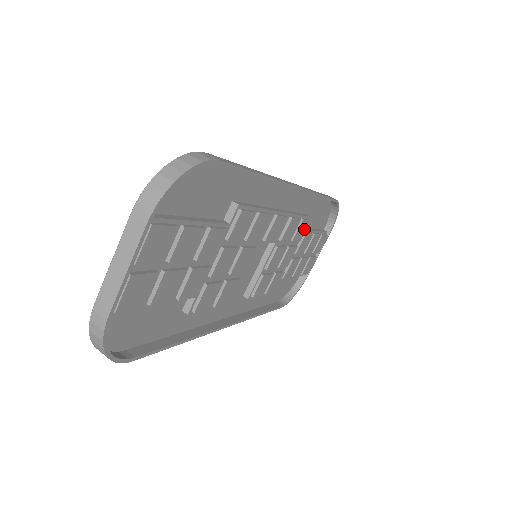
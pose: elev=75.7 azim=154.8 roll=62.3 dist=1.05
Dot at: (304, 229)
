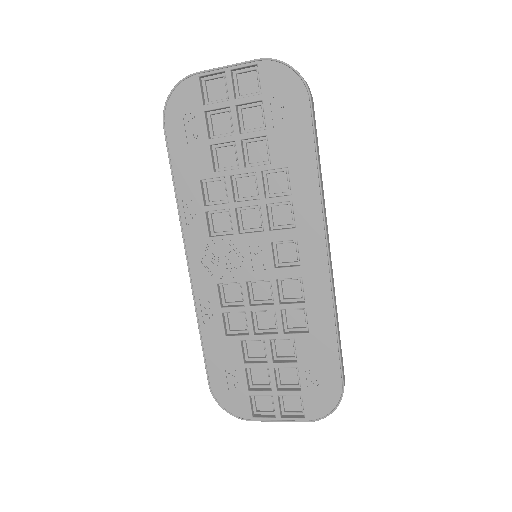
Dot at: (280, 176)
